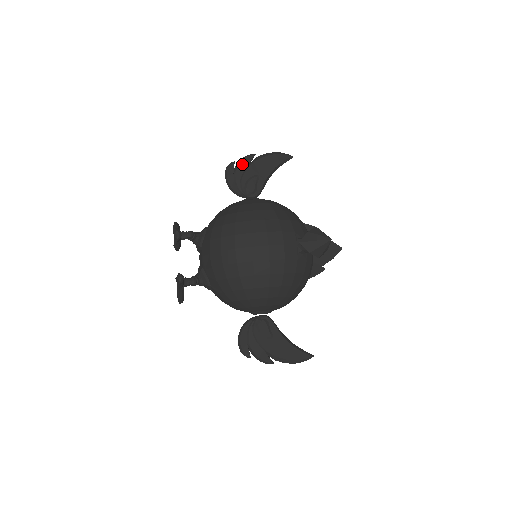
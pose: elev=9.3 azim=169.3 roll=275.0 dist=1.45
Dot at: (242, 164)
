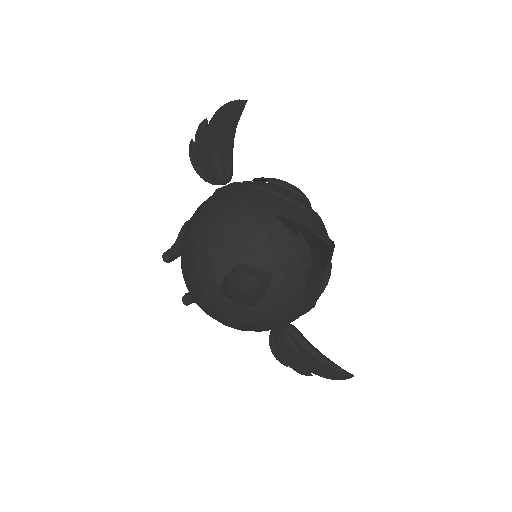
Dot at: (197, 142)
